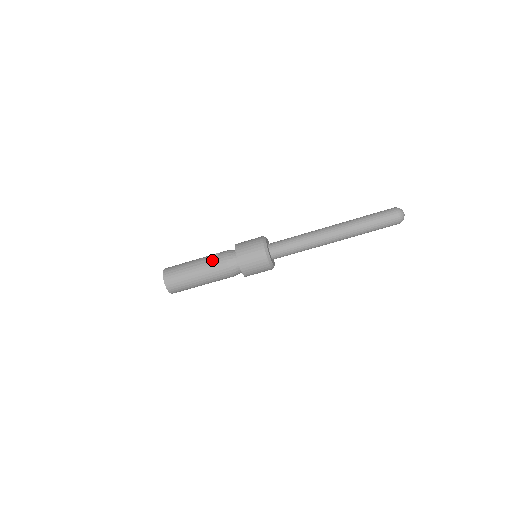
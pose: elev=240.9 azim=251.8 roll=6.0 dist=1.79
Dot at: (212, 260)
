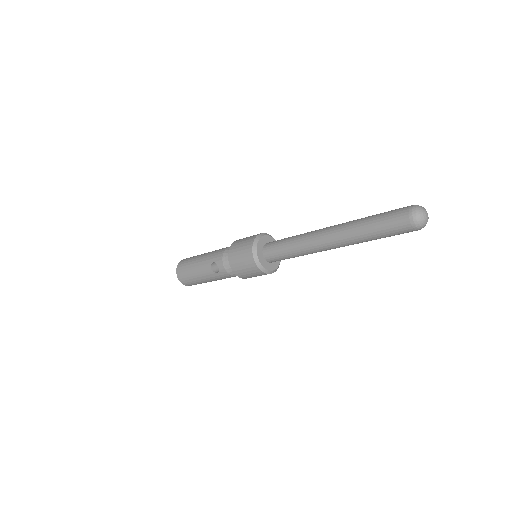
Dot at: (217, 276)
